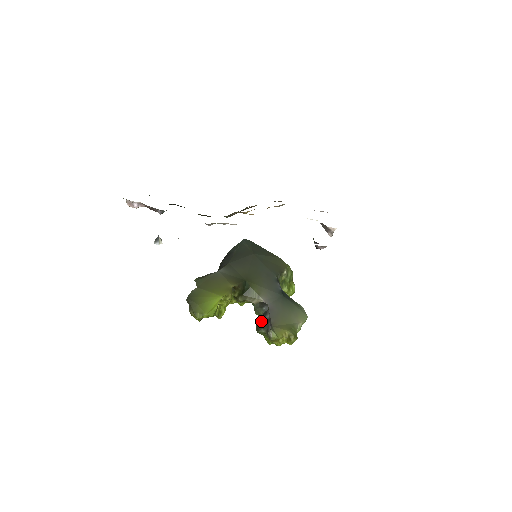
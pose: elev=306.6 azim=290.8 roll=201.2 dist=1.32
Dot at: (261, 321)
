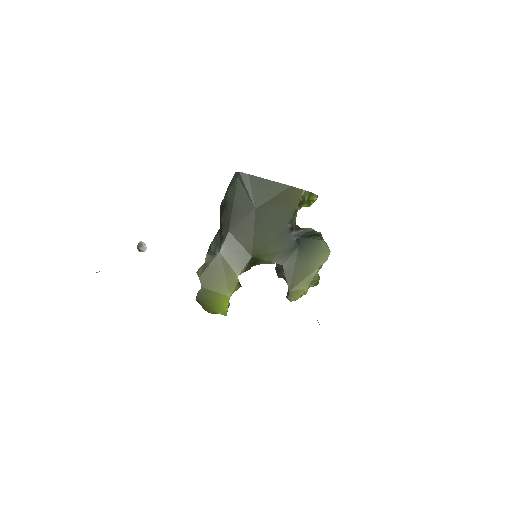
Dot at: (279, 271)
